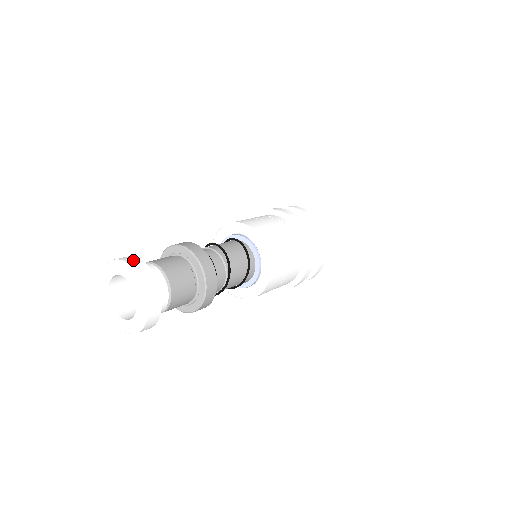
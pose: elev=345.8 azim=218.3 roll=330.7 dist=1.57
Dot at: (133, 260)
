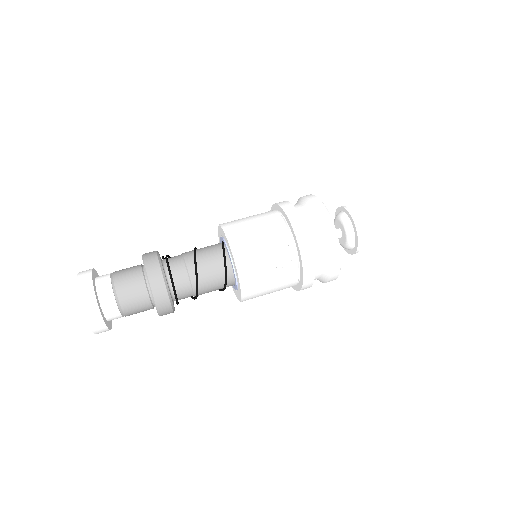
Dot at: (90, 304)
